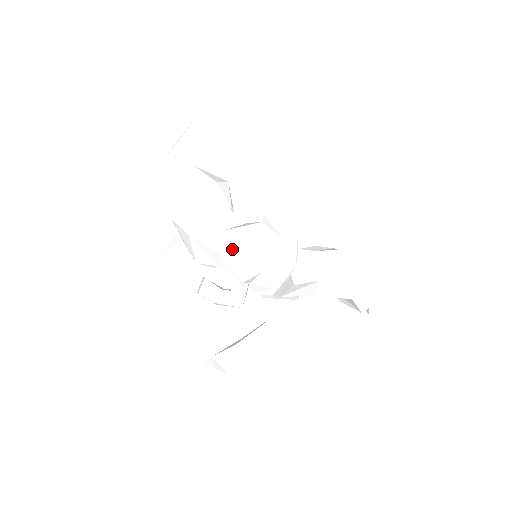
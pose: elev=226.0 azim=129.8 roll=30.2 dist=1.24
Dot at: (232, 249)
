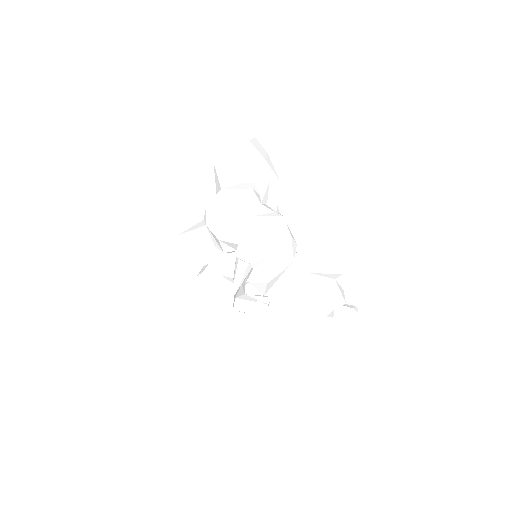
Dot at: (257, 230)
